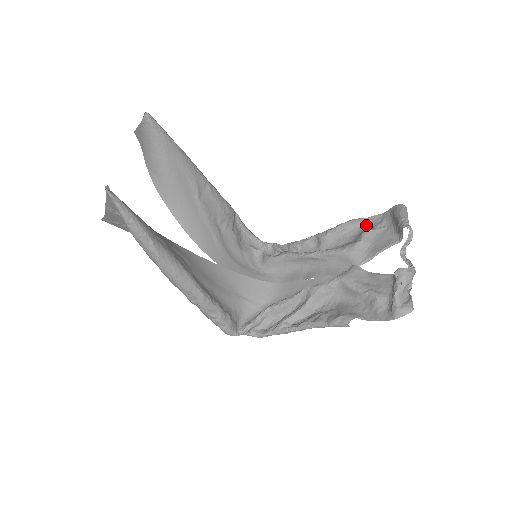
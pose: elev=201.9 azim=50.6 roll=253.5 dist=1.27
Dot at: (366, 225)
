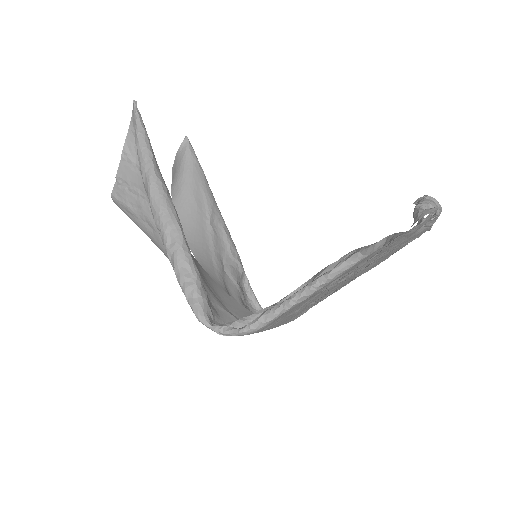
Dot at: (388, 257)
